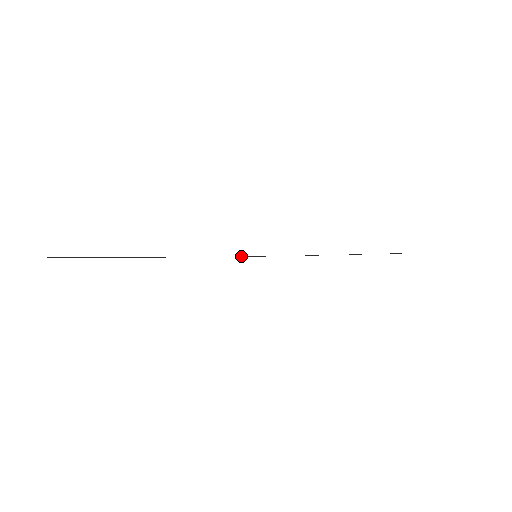
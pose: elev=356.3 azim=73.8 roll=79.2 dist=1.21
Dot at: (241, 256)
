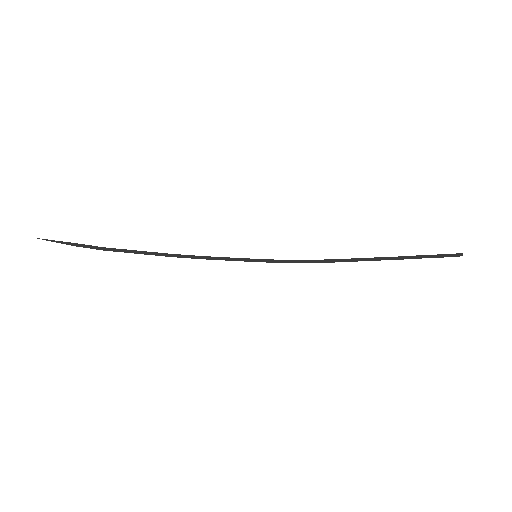
Dot at: (238, 258)
